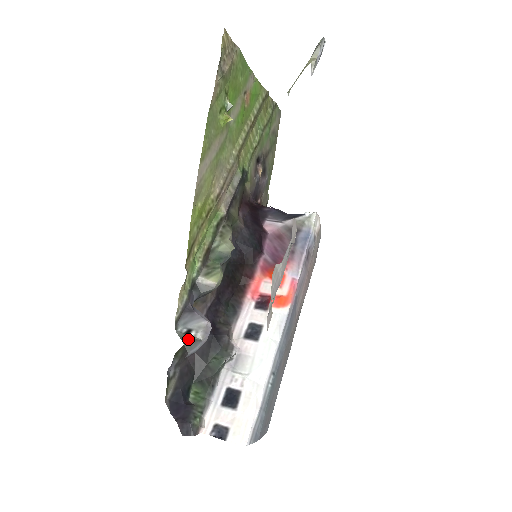
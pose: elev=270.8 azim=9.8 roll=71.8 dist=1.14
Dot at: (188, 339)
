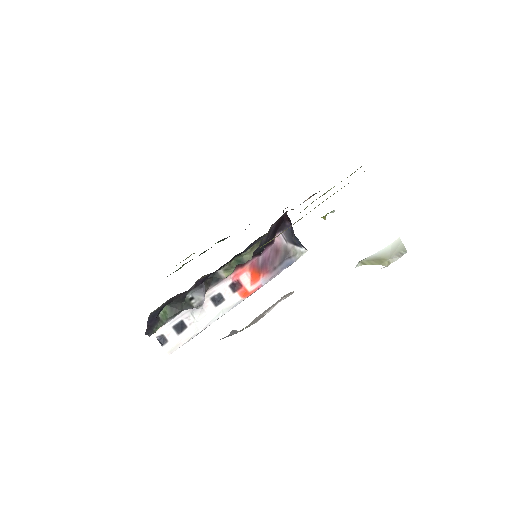
Dot at: (188, 303)
